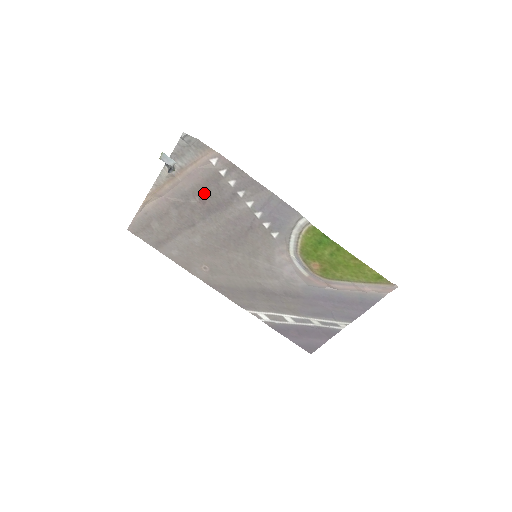
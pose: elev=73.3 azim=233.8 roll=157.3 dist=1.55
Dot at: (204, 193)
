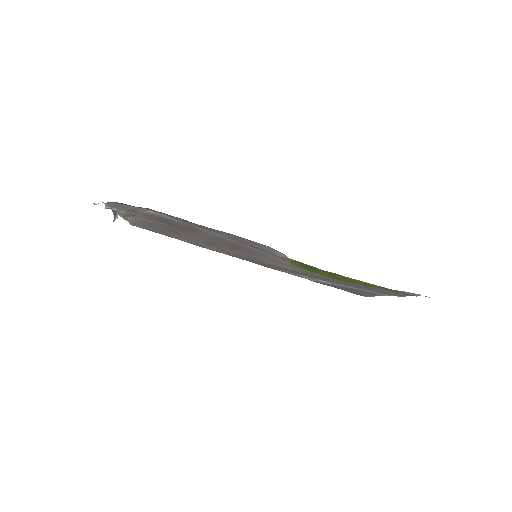
Dot at: (165, 222)
